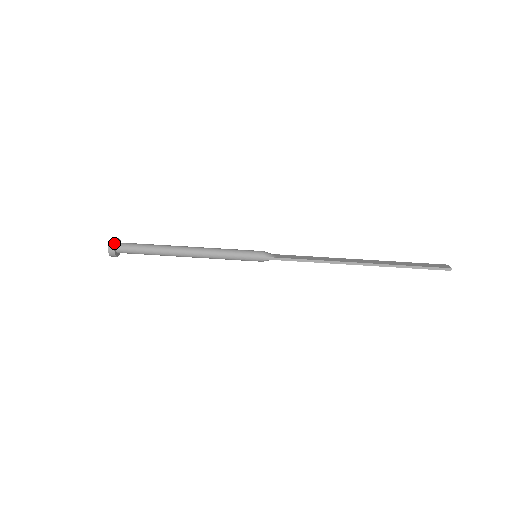
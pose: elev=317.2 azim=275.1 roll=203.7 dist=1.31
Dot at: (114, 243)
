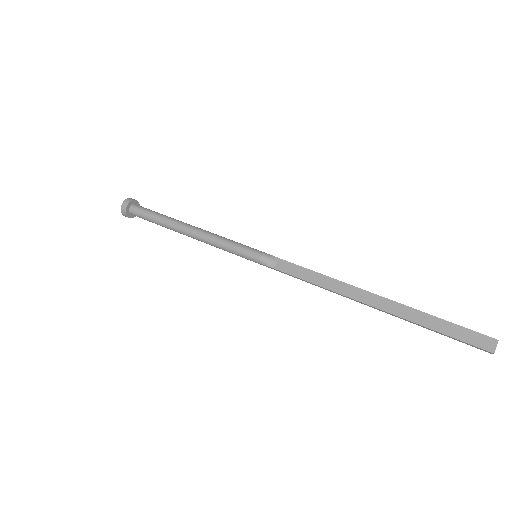
Dot at: (125, 211)
